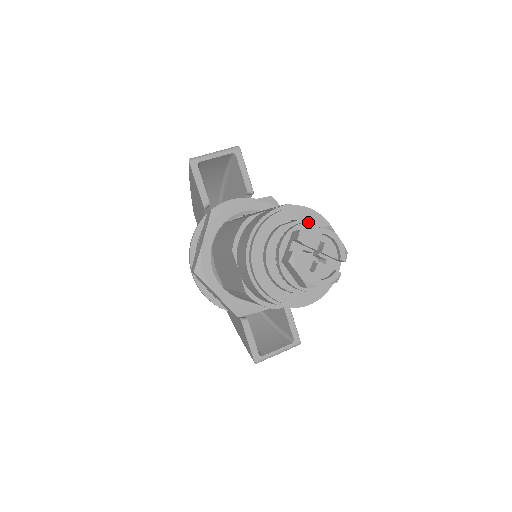
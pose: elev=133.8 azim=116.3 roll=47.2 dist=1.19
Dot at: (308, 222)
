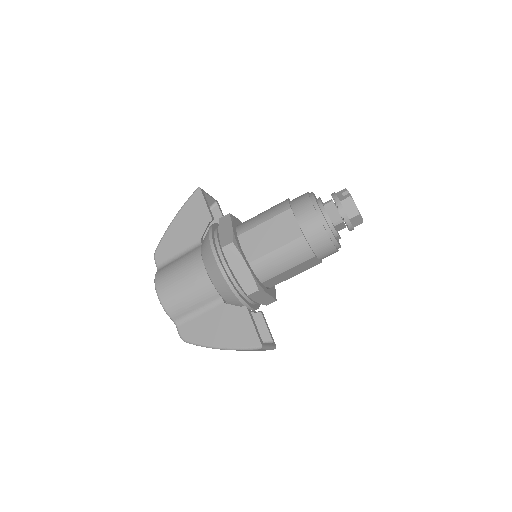
Dot at: occluded
